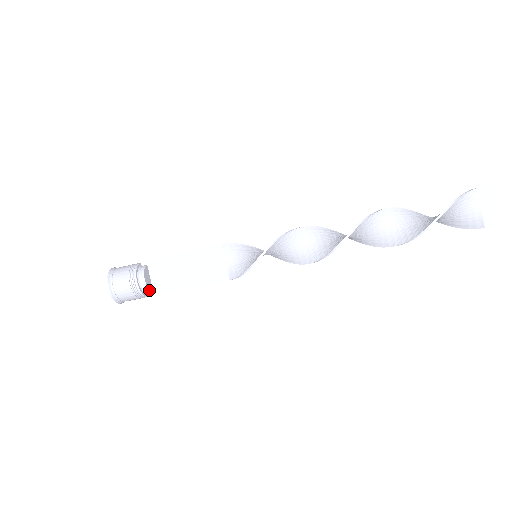
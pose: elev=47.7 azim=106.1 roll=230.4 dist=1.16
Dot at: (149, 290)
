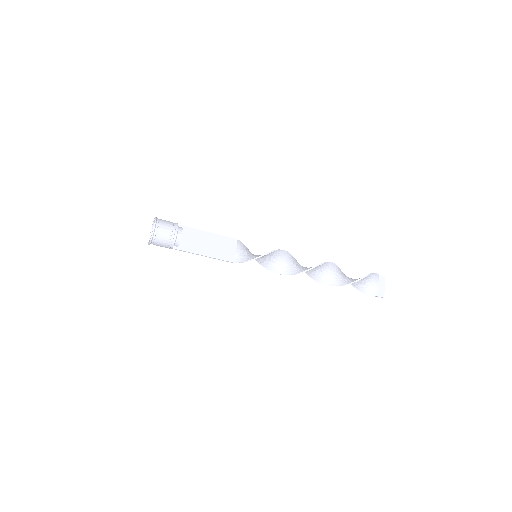
Dot at: occluded
